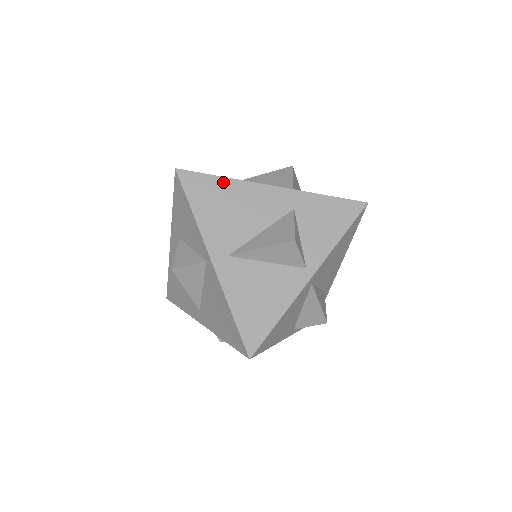
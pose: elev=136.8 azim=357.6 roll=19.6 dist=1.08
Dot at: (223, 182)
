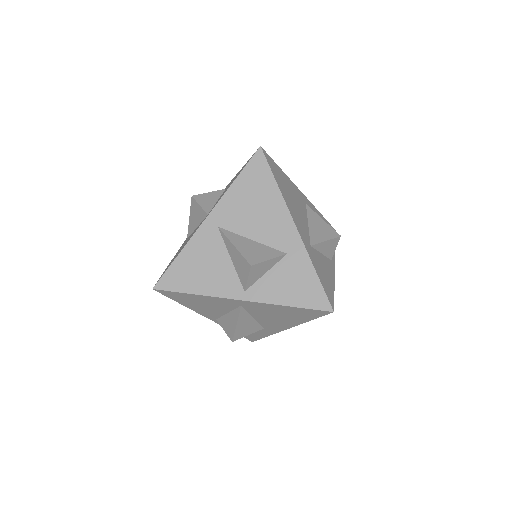
Dot at: (273, 187)
